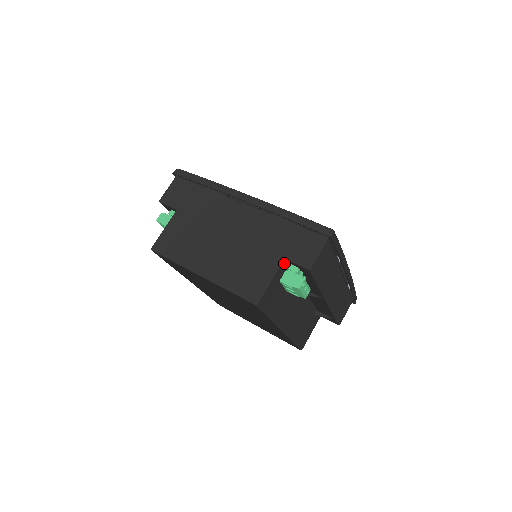
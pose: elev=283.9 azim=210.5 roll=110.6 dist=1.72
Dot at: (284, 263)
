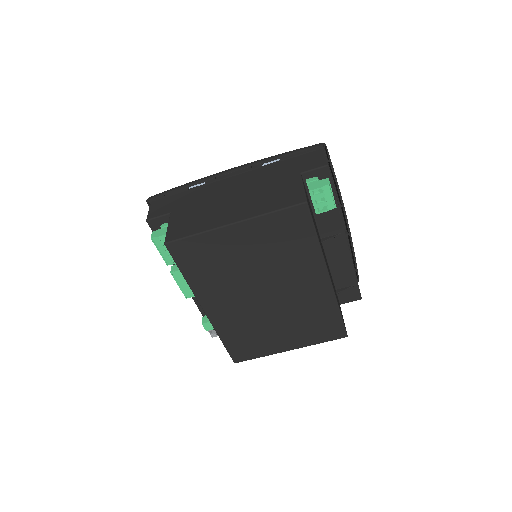
Dot at: occluded
